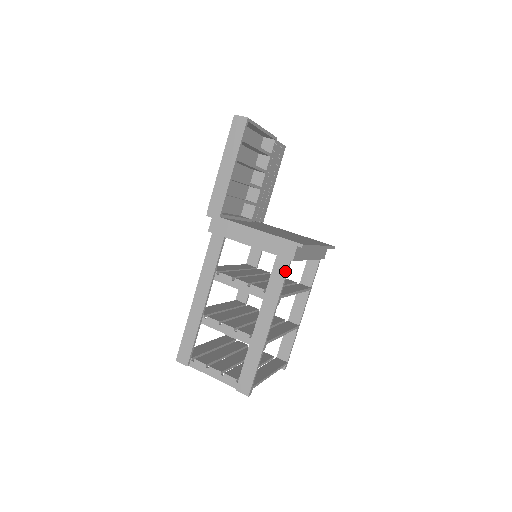
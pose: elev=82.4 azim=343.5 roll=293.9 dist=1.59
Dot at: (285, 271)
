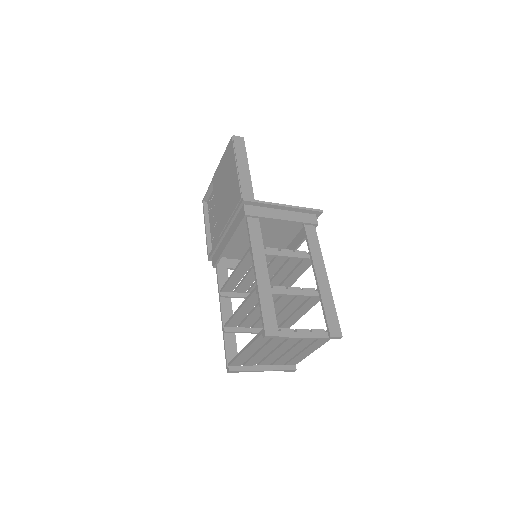
Dot at: (315, 234)
